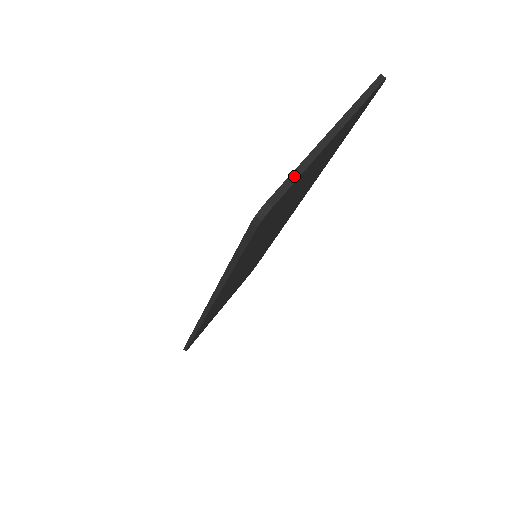
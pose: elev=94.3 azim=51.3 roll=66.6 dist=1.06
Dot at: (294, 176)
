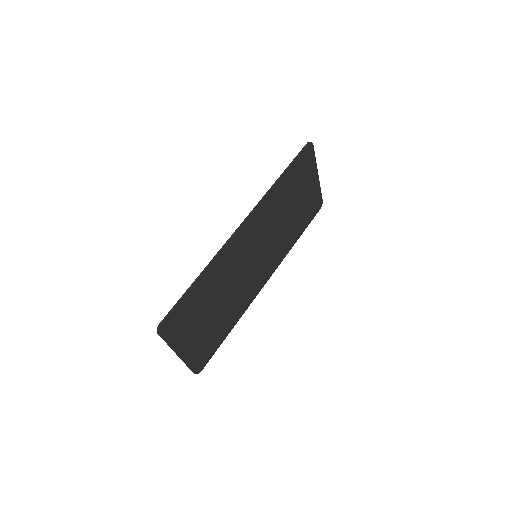
Dot at: (314, 156)
